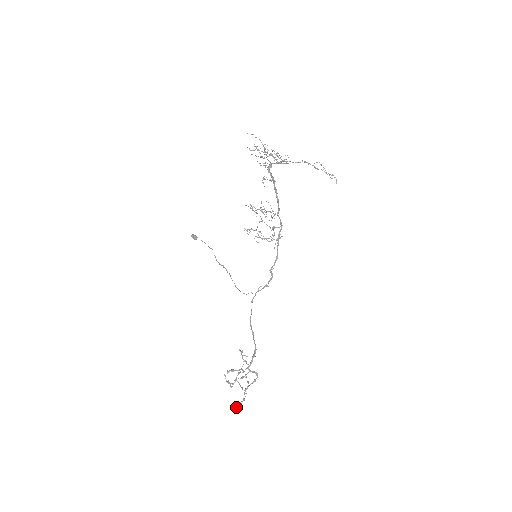
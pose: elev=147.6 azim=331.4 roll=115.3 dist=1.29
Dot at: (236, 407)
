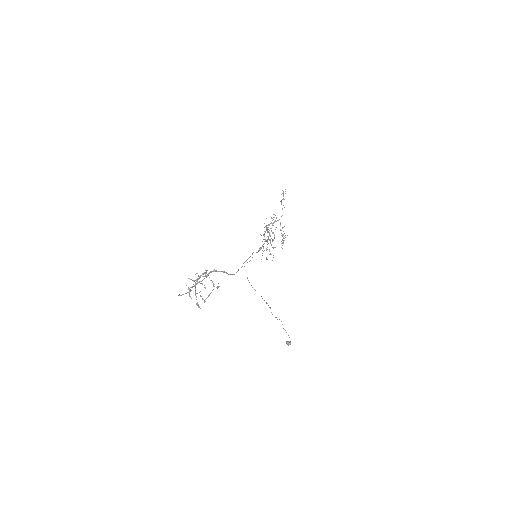
Dot at: (179, 295)
